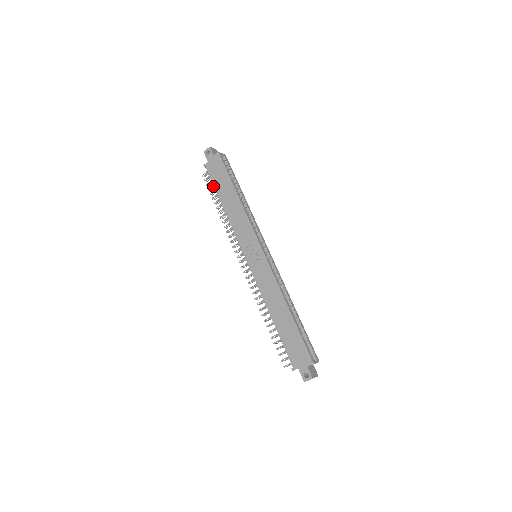
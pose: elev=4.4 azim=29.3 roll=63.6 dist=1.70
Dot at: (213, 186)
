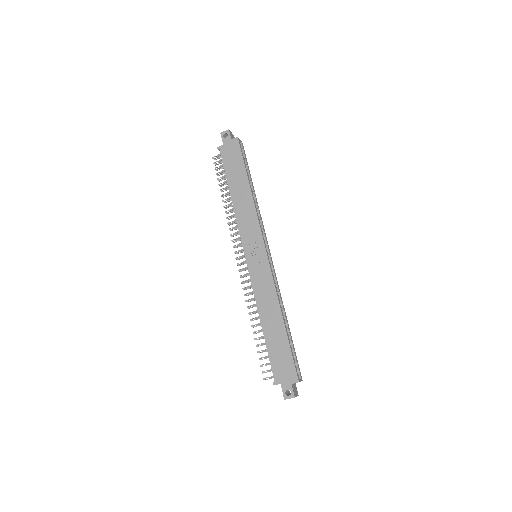
Dot at: (223, 172)
